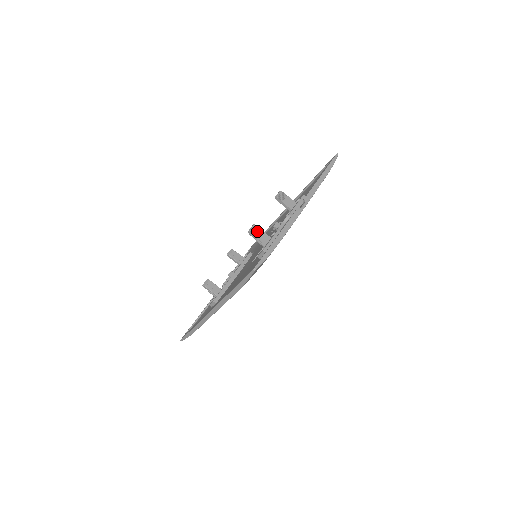
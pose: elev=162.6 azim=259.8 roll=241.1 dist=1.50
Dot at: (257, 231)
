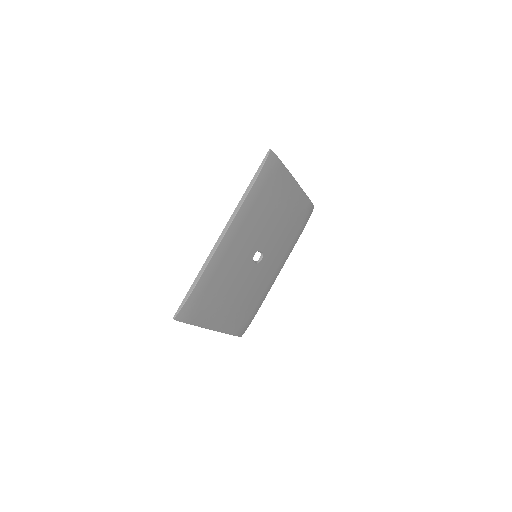
Dot at: occluded
